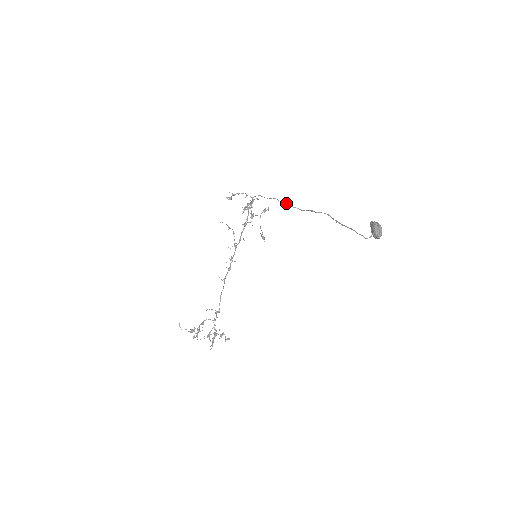
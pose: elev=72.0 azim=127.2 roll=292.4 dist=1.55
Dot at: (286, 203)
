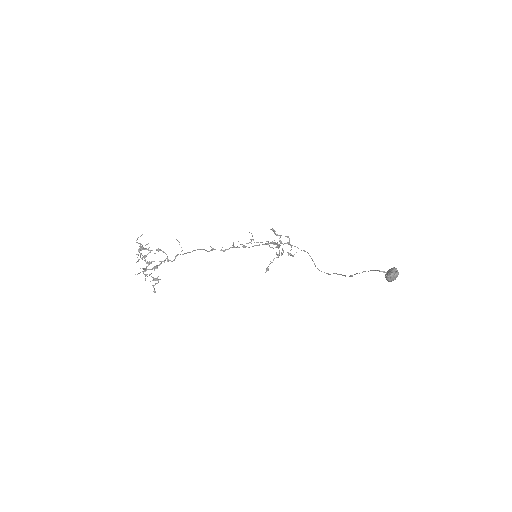
Dot at: occluded
